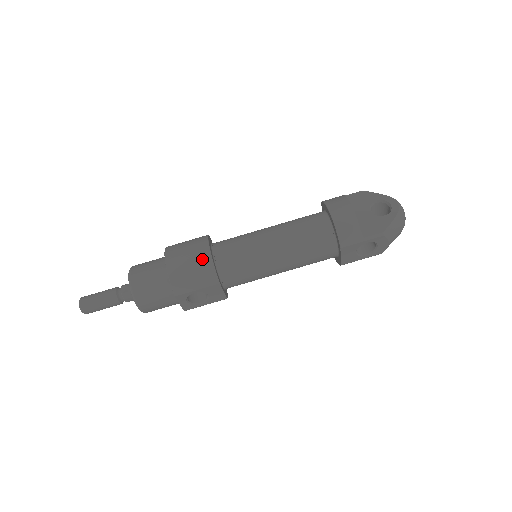
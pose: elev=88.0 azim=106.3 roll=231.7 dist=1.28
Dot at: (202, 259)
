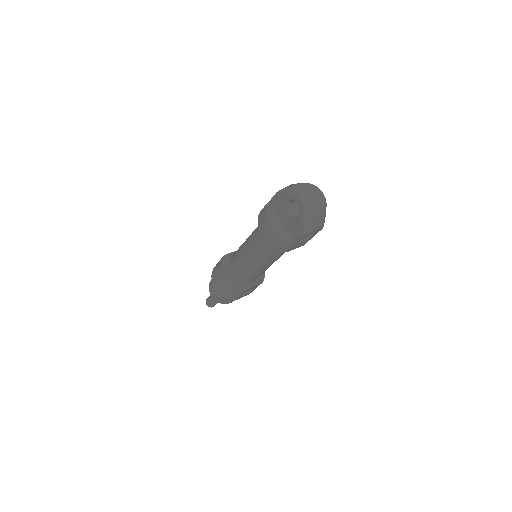
Dot at: (227, 284)
